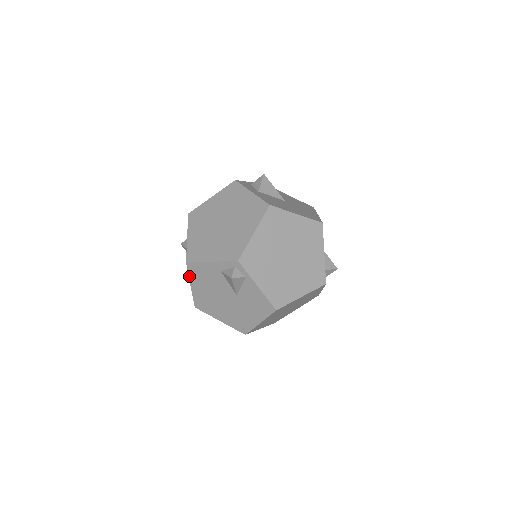
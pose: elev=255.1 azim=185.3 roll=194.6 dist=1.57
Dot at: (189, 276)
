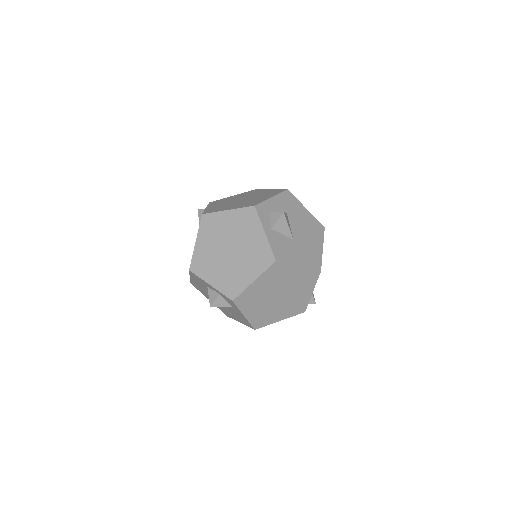
Dot at: occluded
